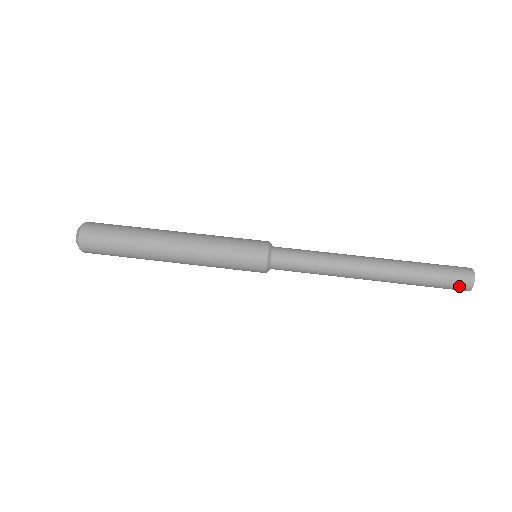
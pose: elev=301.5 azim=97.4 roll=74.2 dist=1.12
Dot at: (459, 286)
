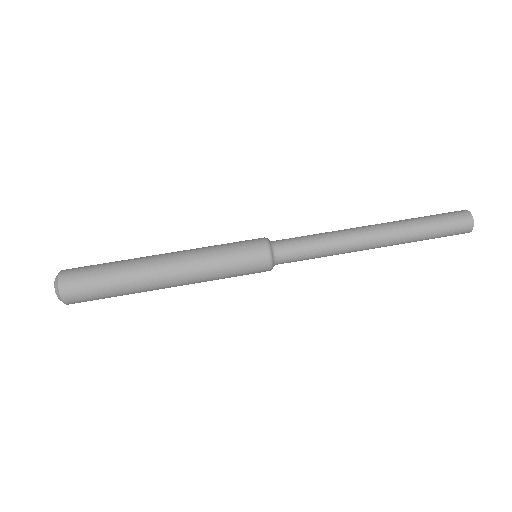
Dot at: occluded
